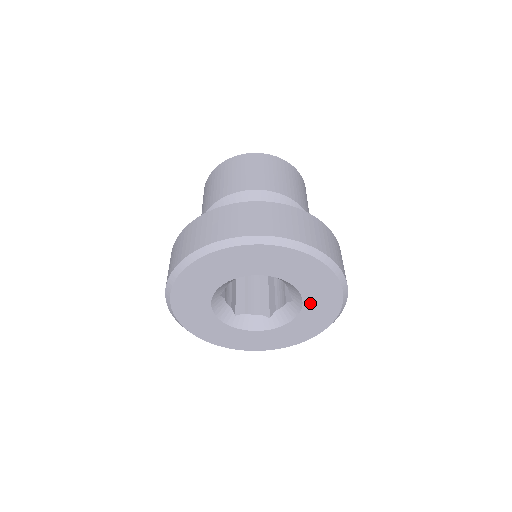
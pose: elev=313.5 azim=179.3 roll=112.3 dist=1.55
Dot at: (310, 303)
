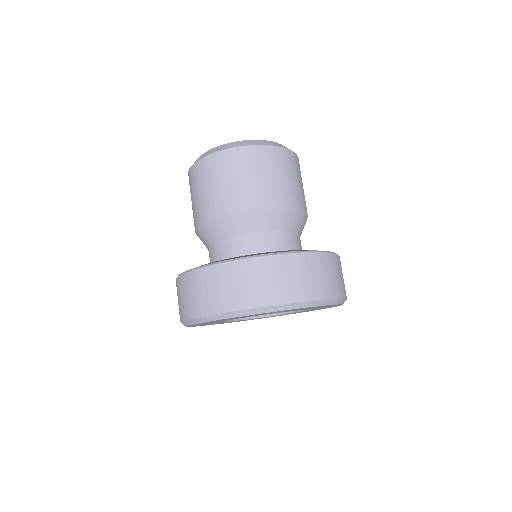
Dot at: occluded
